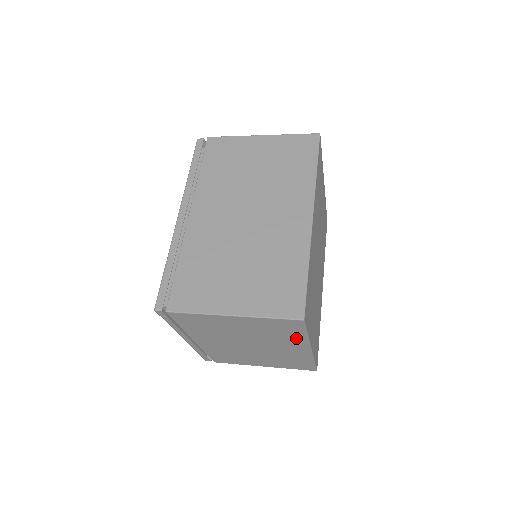
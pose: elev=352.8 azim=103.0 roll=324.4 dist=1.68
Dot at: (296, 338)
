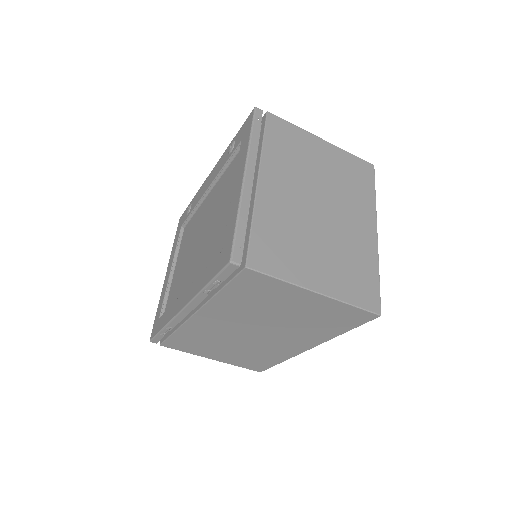
Dot at: (366, 199)
